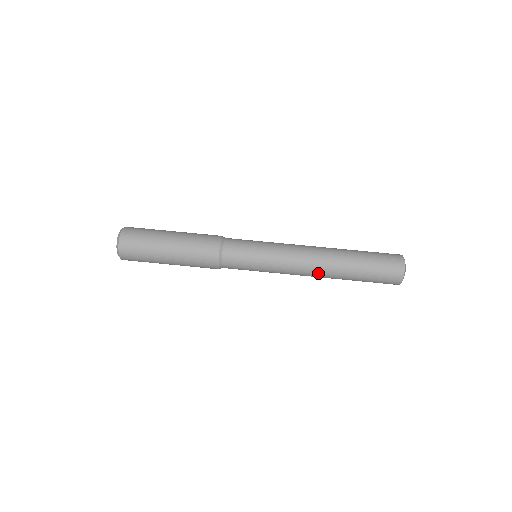
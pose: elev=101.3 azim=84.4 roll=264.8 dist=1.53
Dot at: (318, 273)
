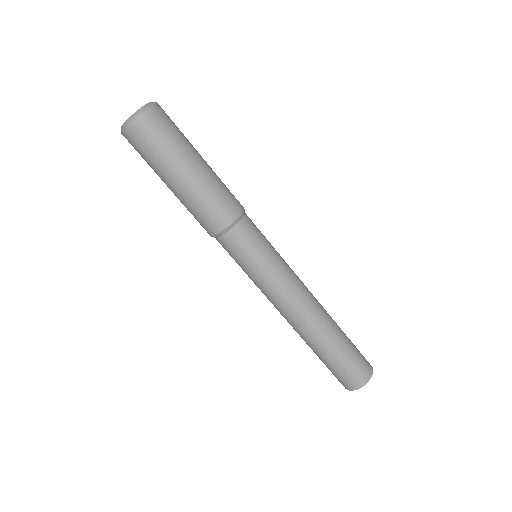
Dot at: (297, 323)
